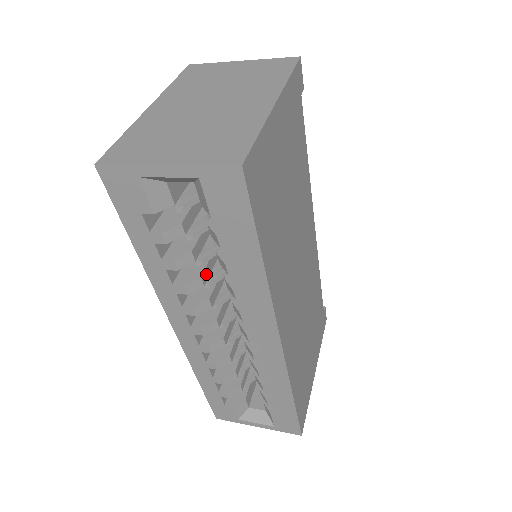
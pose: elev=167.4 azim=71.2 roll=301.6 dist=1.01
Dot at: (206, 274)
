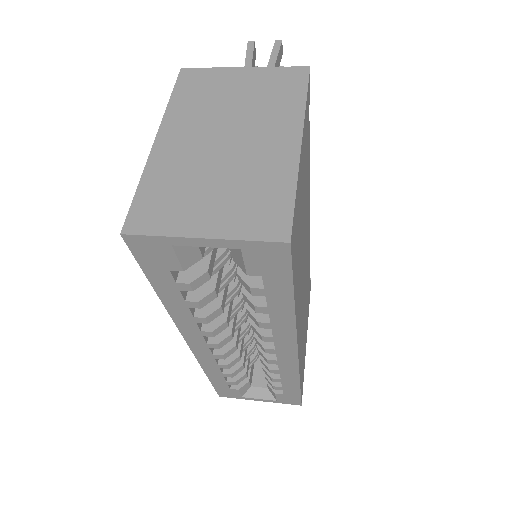
Dot at: (224, 300)
